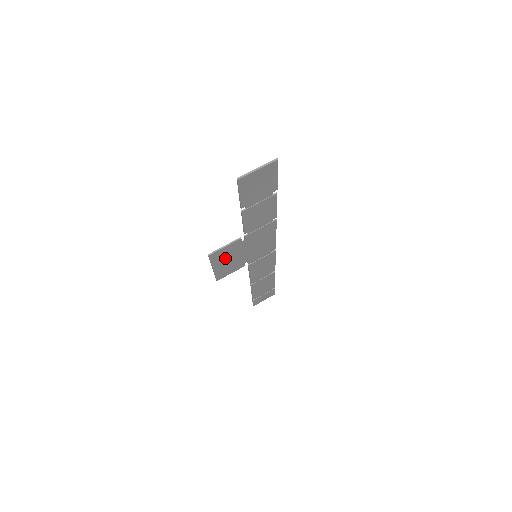
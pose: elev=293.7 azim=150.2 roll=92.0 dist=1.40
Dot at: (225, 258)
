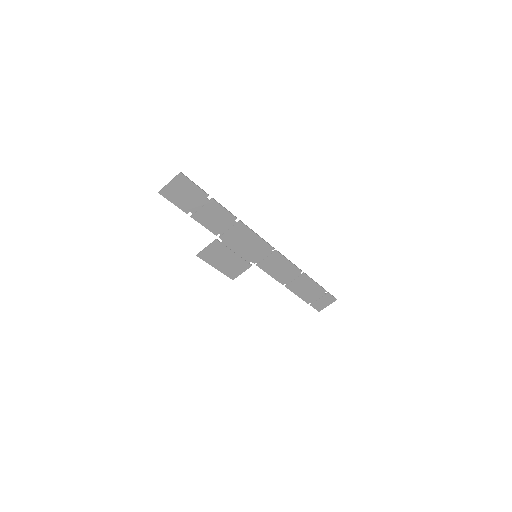
Dot at: (219, 258)
